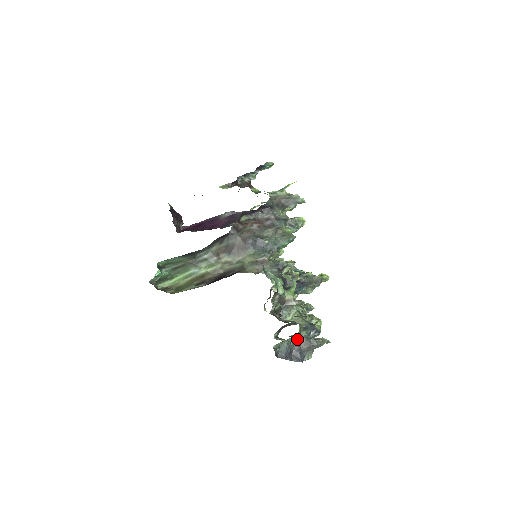
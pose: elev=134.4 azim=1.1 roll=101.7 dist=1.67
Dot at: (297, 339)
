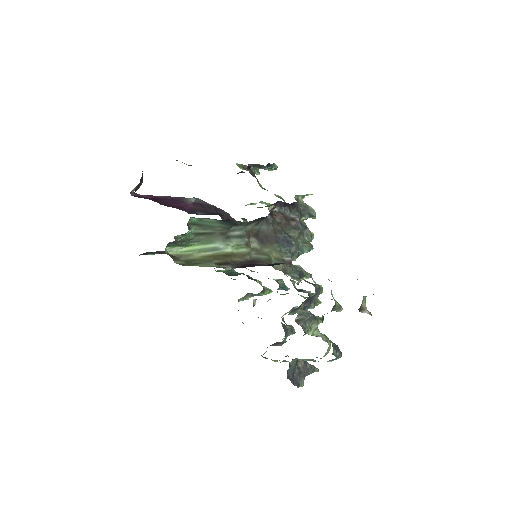
Dot at: (296, 361)
